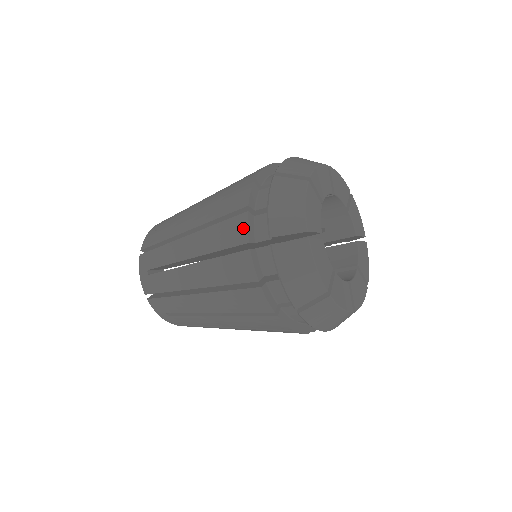
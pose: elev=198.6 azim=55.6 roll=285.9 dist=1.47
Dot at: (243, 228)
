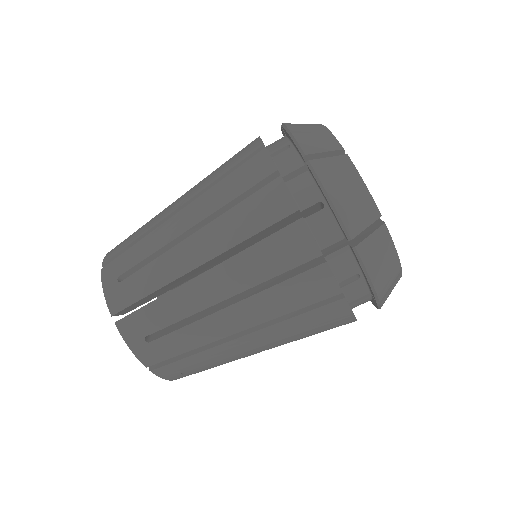
Dot at: occluded
